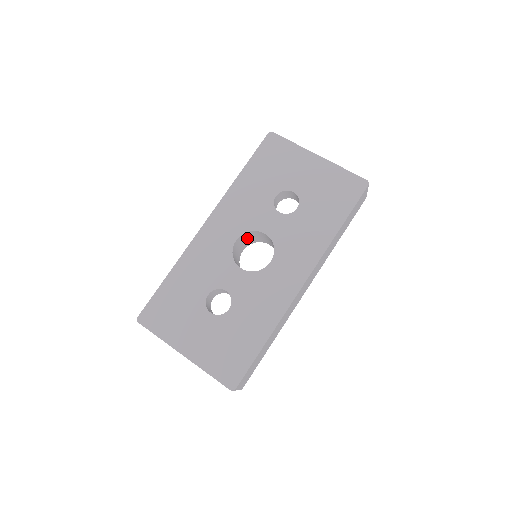
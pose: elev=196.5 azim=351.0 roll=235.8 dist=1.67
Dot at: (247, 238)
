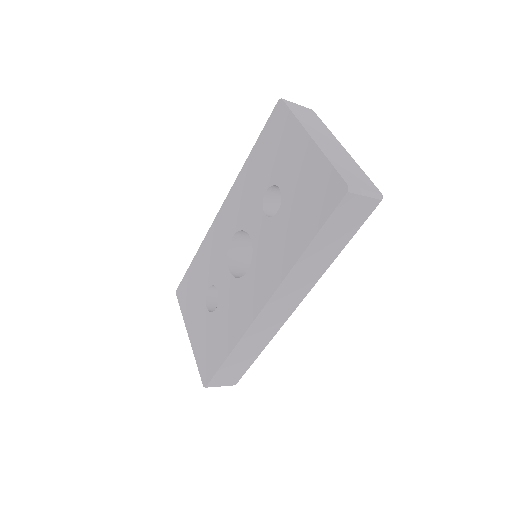
Dot at: occluded
